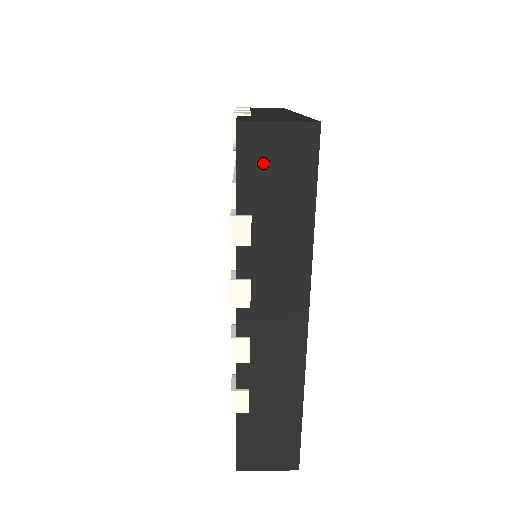
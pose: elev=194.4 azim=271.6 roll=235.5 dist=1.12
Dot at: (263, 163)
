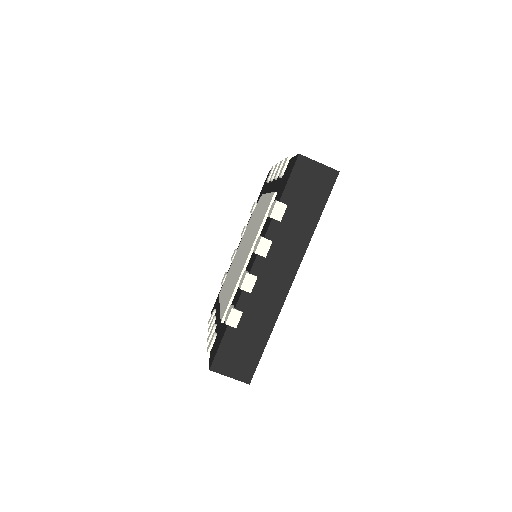
Dot at: (304, 180)
